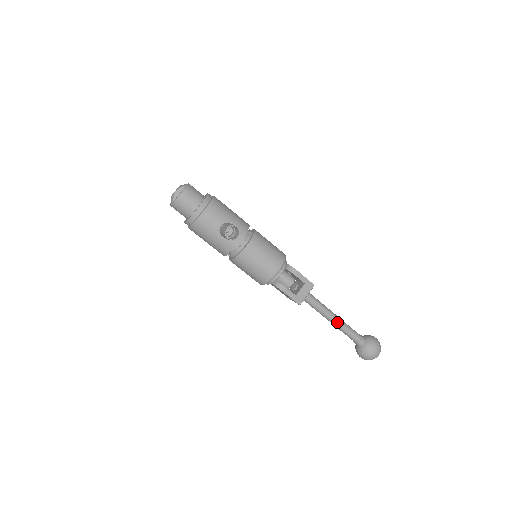
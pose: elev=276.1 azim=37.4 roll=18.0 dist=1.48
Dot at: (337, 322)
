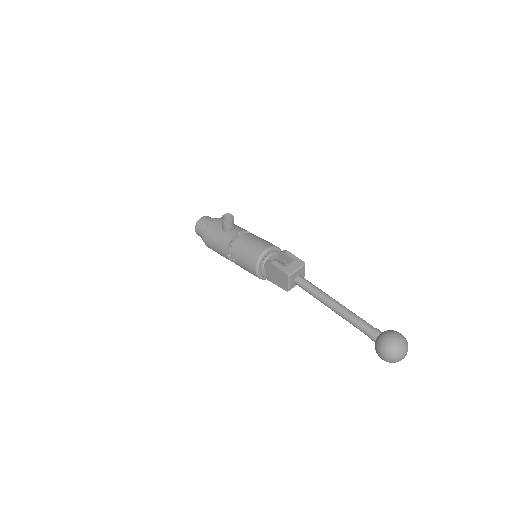
Dot at: (339, 306)
